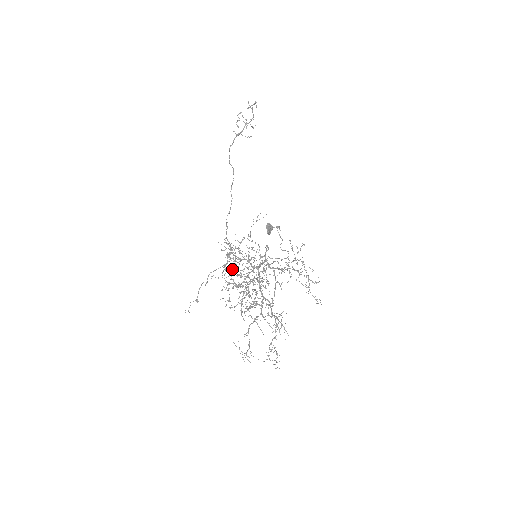
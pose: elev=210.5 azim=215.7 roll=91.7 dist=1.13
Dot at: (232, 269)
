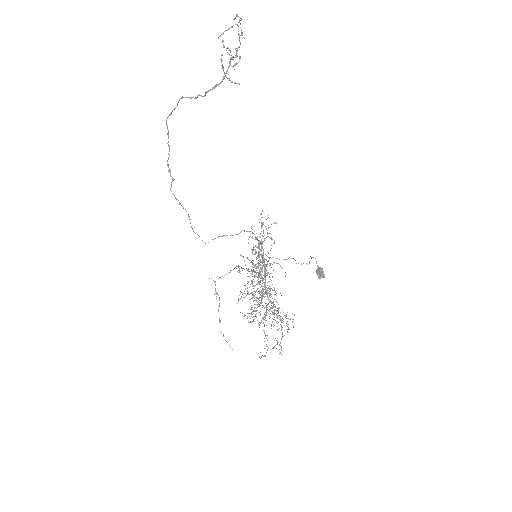
Dot at: occluded
